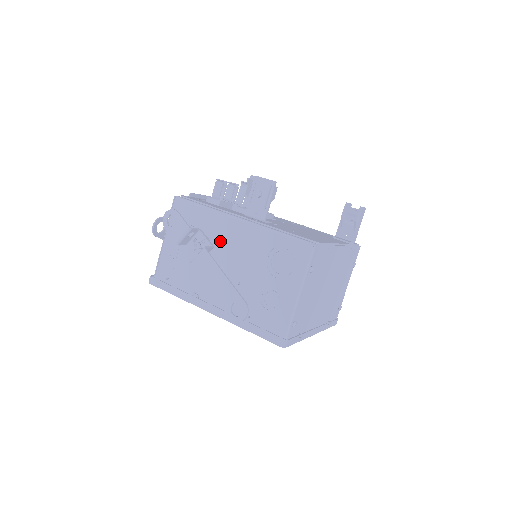
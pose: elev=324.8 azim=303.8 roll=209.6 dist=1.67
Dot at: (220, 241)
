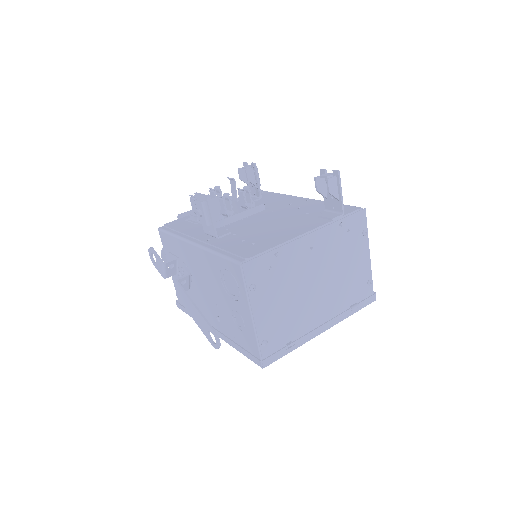
Dot at: (193, 267)
